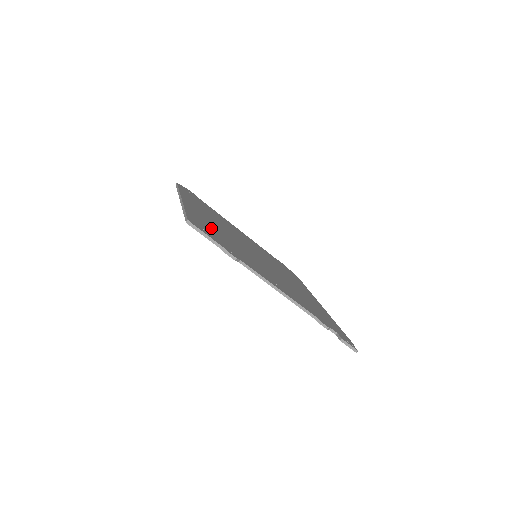
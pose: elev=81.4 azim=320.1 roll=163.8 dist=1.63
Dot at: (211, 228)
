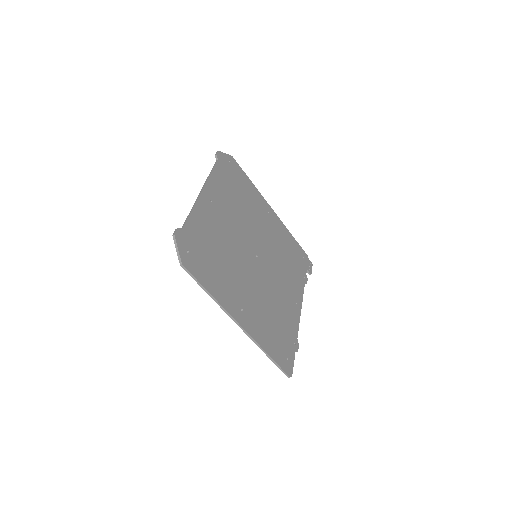
Dot at: (272, 330)
